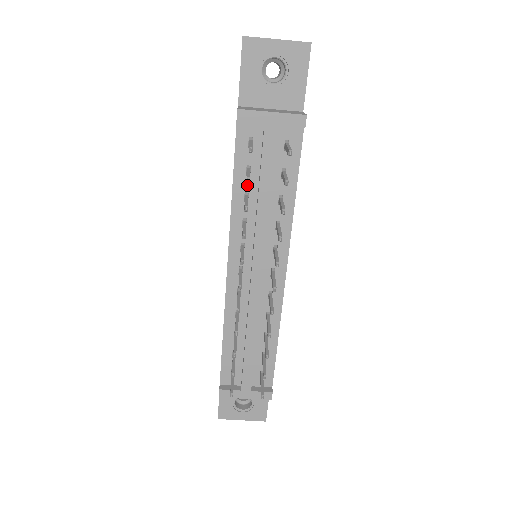
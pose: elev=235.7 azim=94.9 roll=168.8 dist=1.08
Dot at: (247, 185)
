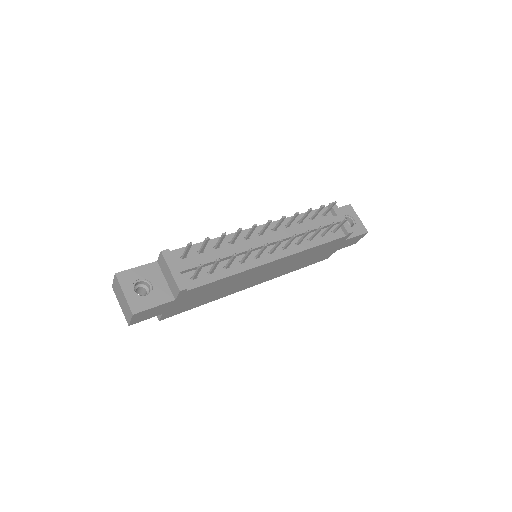
Dot at: (306, 220)
